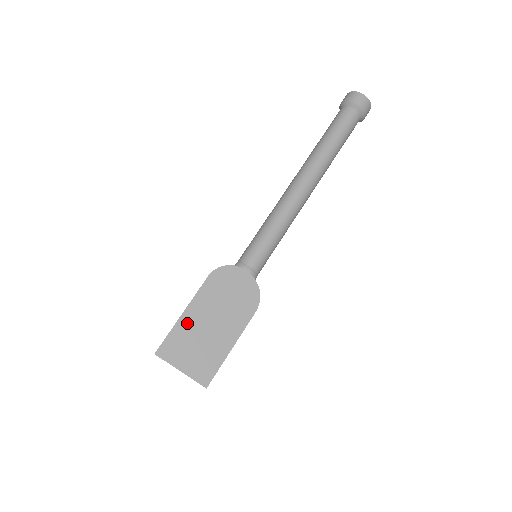
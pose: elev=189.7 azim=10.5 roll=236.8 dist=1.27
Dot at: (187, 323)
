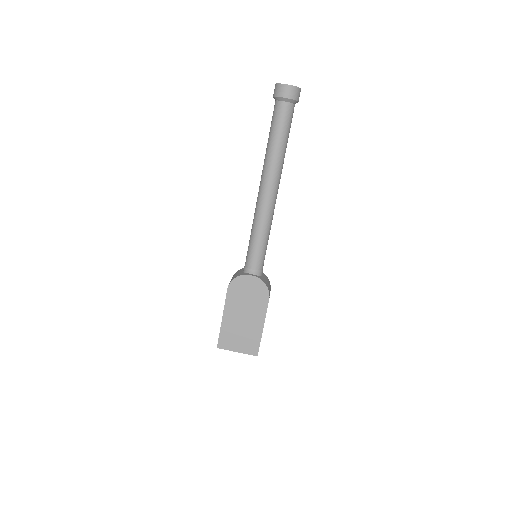
Dot at: (228, 323)
